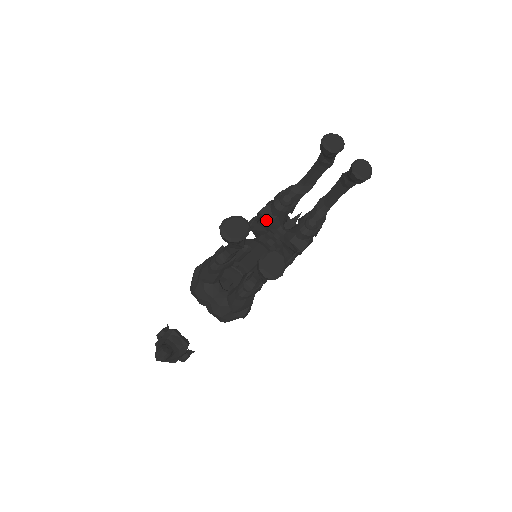
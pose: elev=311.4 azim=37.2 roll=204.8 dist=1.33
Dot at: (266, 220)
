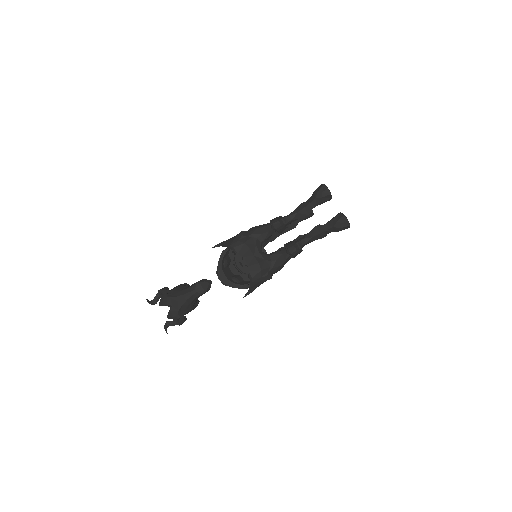
Dot at: occluded
